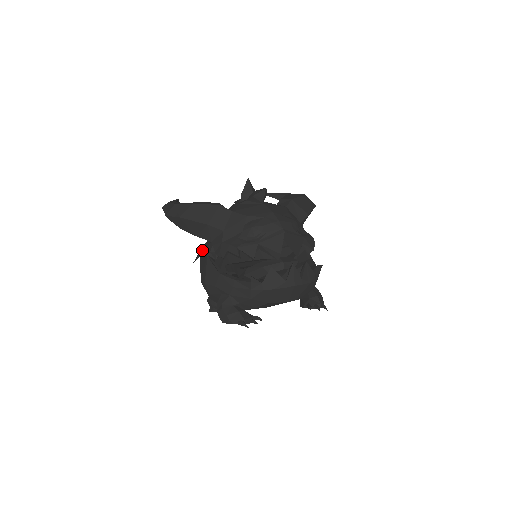
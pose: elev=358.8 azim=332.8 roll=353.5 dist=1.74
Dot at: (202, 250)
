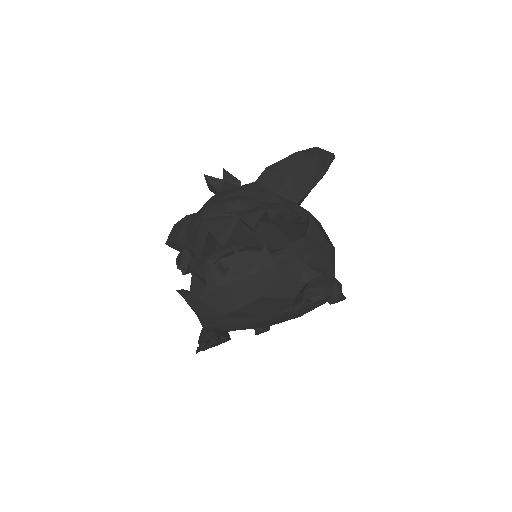
Dot at: occluded
